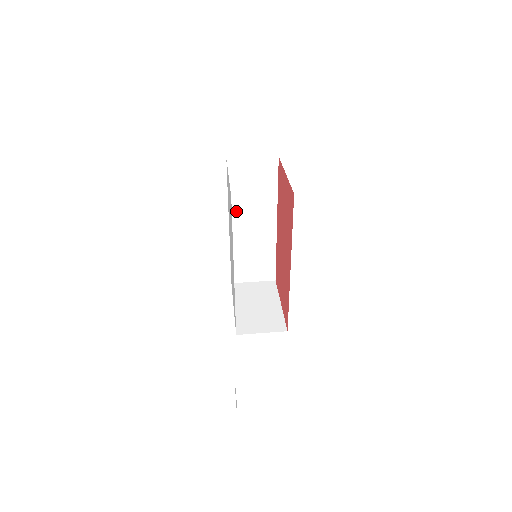
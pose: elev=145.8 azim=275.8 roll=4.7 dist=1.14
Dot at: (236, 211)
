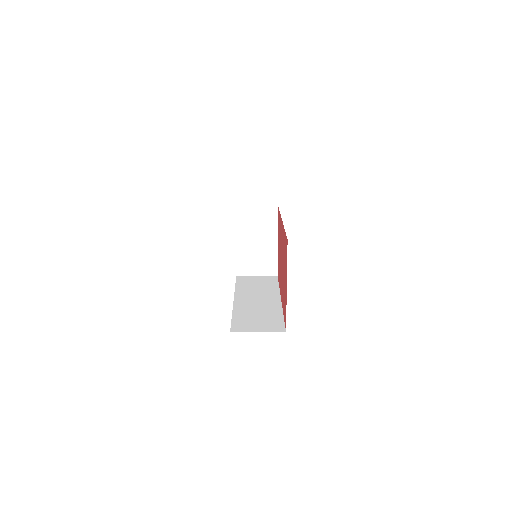
Dot at: occluded
